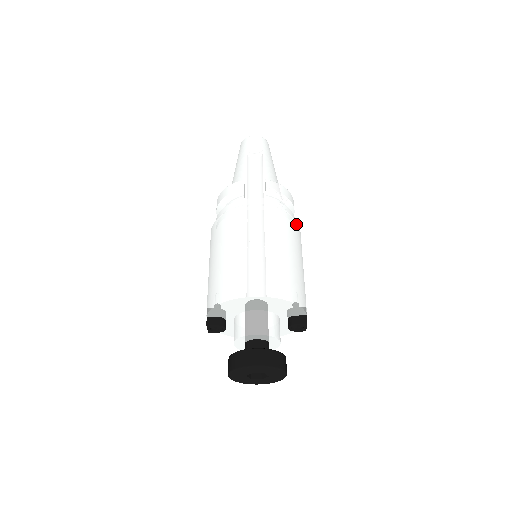
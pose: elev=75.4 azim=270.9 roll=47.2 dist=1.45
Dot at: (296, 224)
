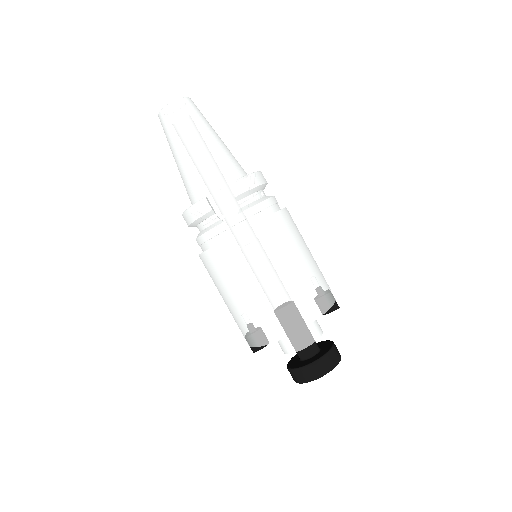
Dot at: (283, 214)
